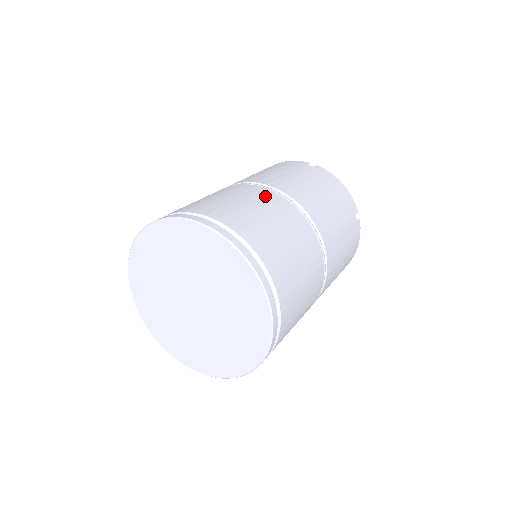
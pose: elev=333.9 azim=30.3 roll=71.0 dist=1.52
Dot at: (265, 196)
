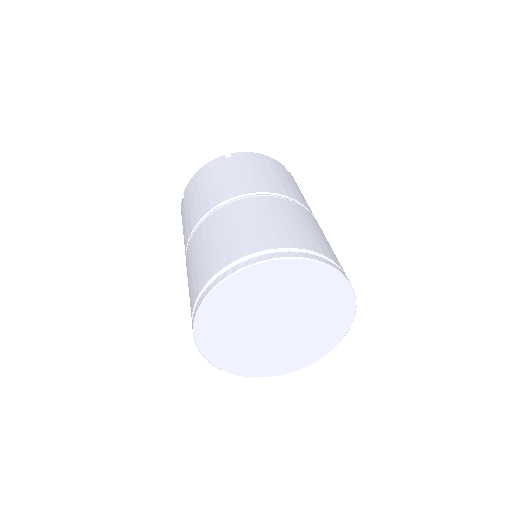
Dot at: (319, 226)
